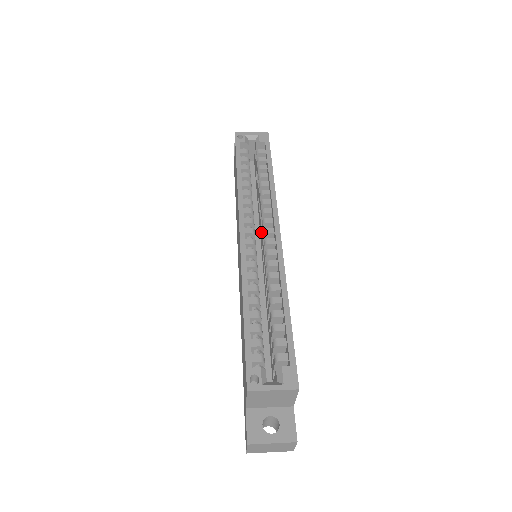
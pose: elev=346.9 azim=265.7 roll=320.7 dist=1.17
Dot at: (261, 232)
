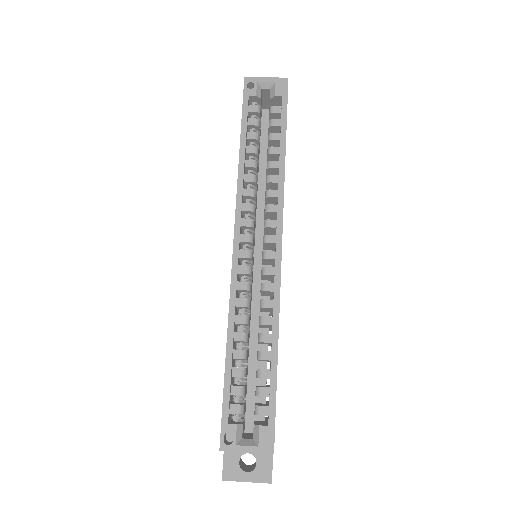
Dot at: occluded
